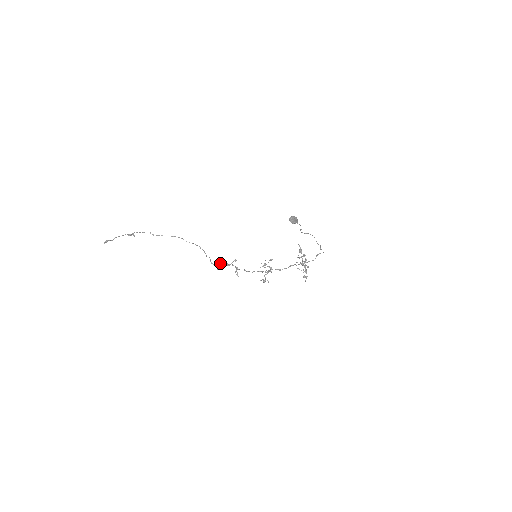
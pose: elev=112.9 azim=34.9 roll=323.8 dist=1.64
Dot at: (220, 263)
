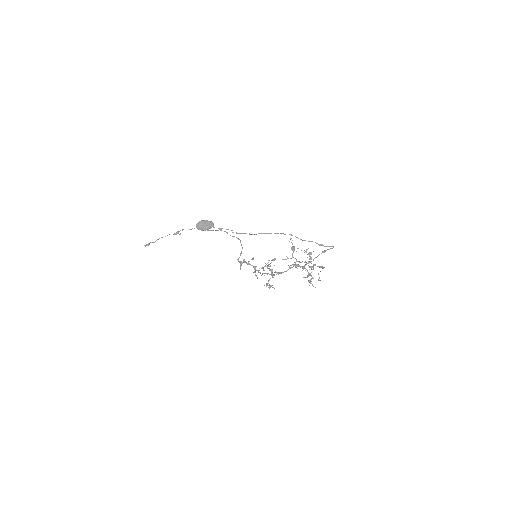
Dot at: (243, 261)
